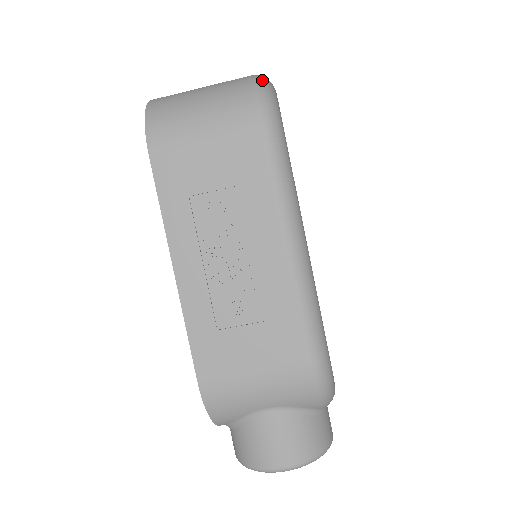
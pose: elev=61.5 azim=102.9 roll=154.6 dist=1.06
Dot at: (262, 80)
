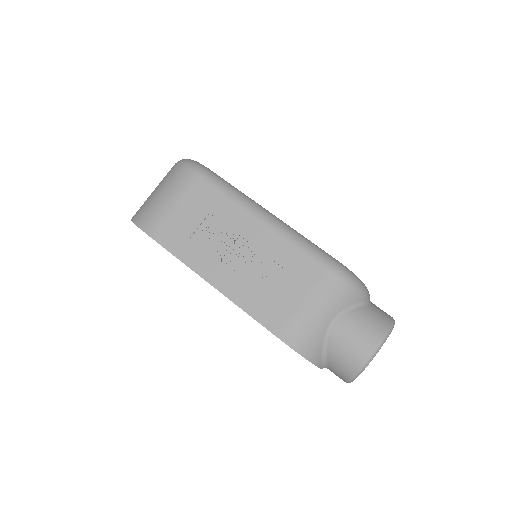
Dot at: (182, 160)
